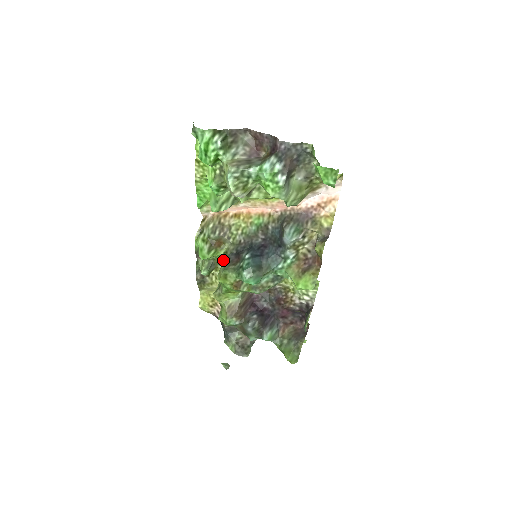
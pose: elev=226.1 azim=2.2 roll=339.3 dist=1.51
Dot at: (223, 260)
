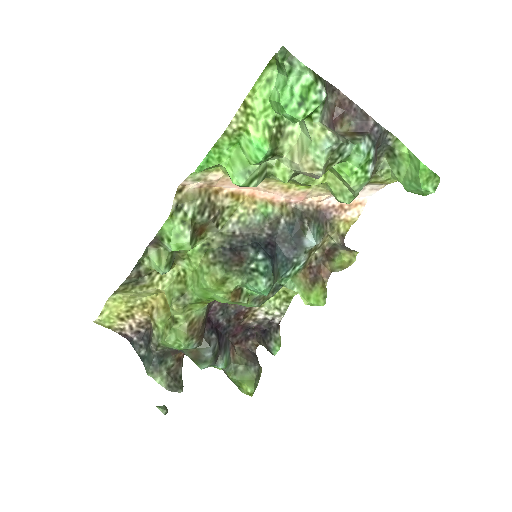
Dot at: (203, 255)
